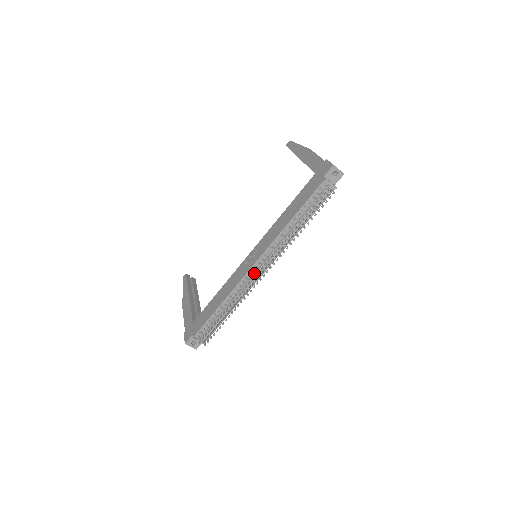
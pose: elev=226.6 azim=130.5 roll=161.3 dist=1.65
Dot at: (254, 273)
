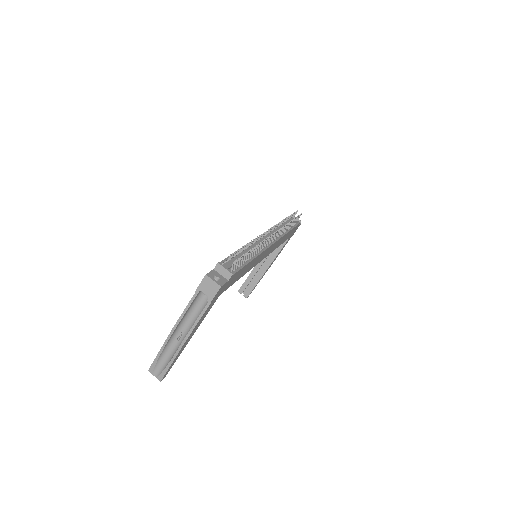
Dot at: occluded
